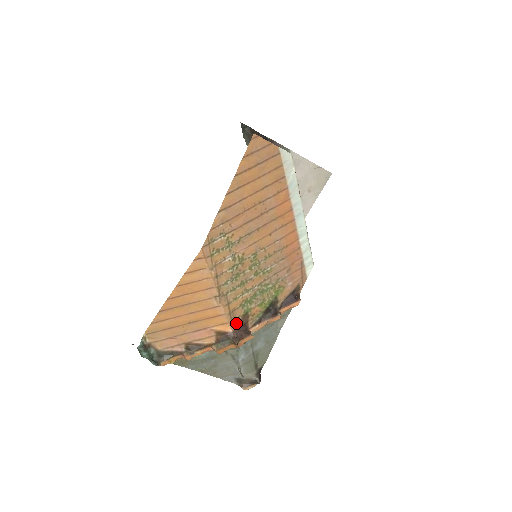
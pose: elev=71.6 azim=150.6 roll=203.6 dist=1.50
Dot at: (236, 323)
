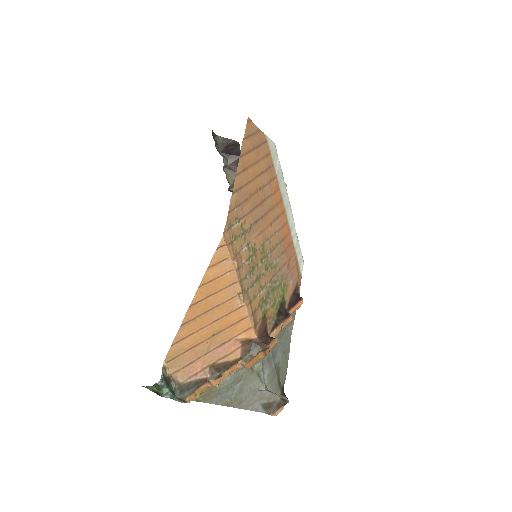
Dot at: (258, 328)
